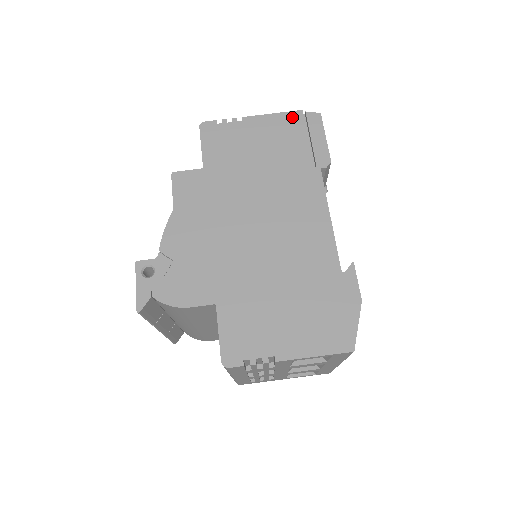
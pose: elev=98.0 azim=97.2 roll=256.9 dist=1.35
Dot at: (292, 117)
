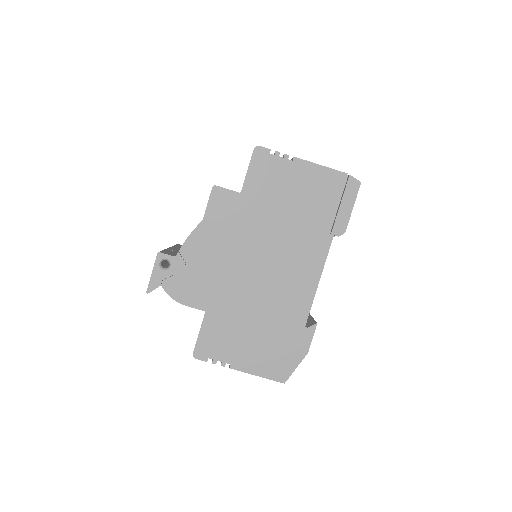
Dot at: (335, 177)
